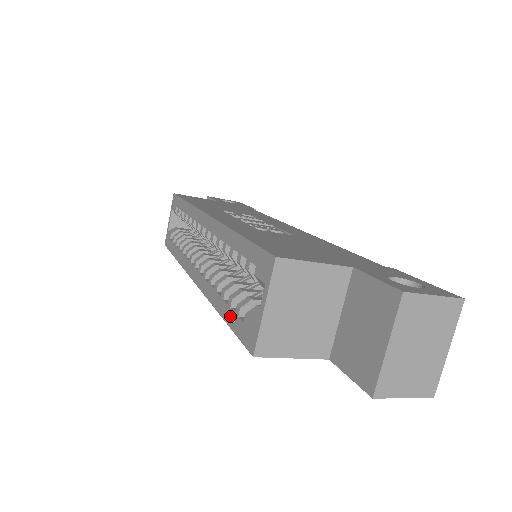
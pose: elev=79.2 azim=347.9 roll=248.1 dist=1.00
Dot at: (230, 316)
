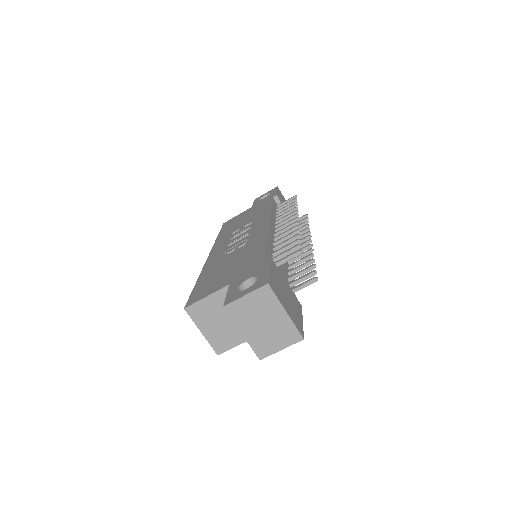
Dot at: occluded
